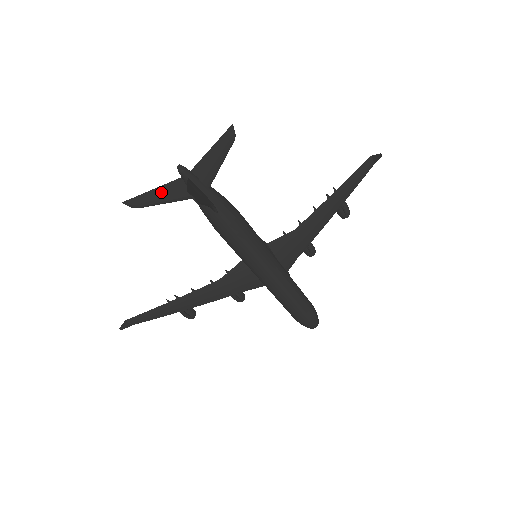
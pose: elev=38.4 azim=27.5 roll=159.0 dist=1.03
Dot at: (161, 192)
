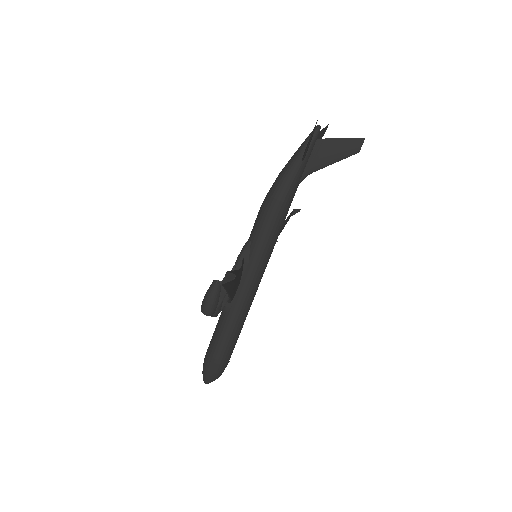
Dot at: occluded
